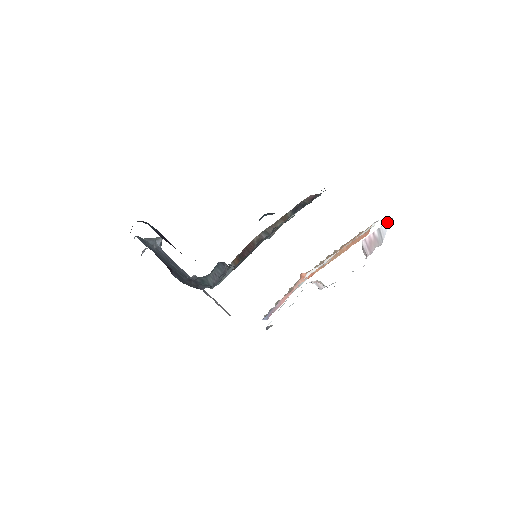
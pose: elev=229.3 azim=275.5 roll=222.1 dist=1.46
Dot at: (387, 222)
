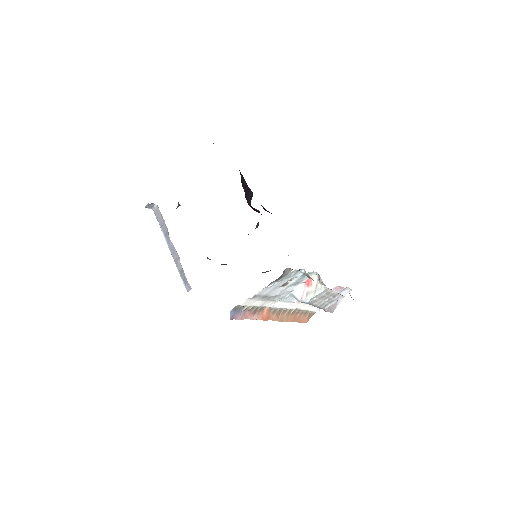
Dot at: (345, 292)
